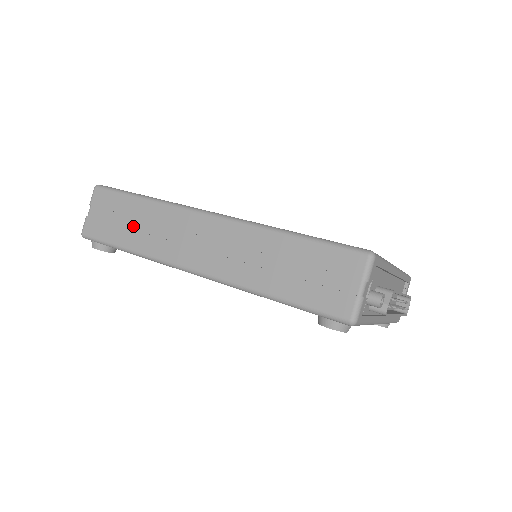
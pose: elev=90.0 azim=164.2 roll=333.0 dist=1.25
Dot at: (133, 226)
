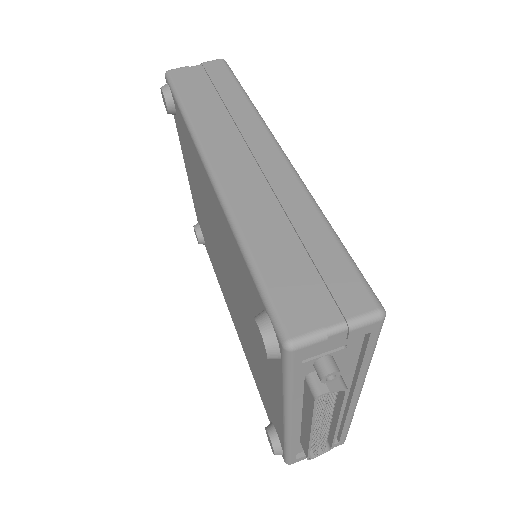
Dot at: (211, 101)
